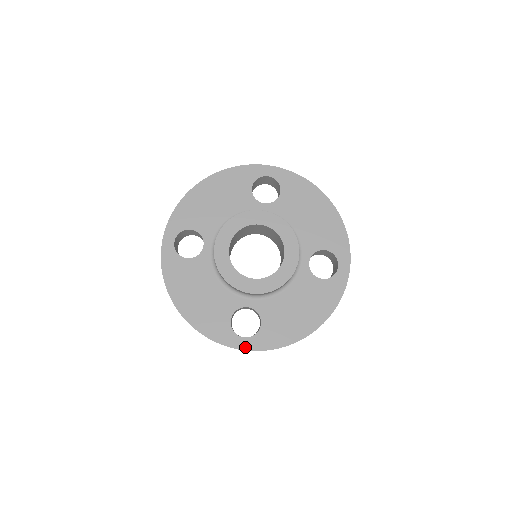
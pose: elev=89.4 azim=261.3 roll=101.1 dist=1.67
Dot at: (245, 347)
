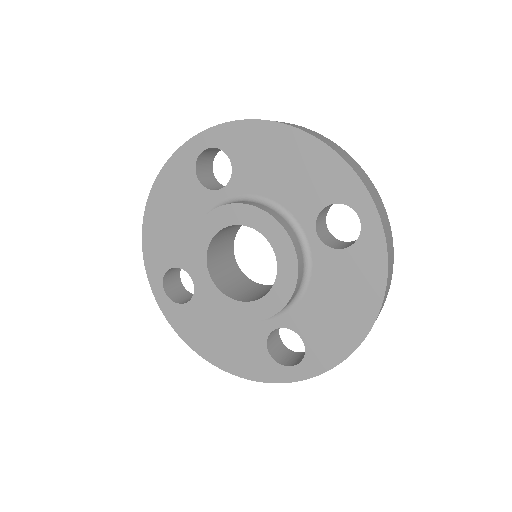
Dot at: (158, 297)
